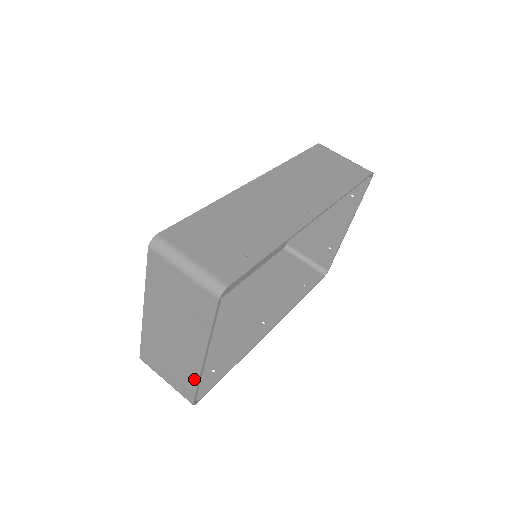
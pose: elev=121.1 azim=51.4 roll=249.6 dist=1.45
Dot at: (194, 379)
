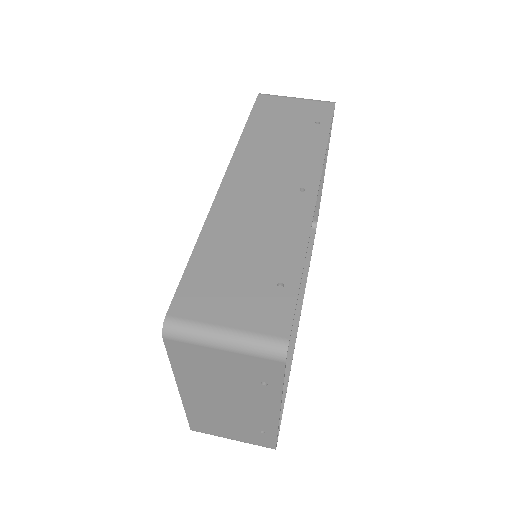
Dot at: (271, 431)
